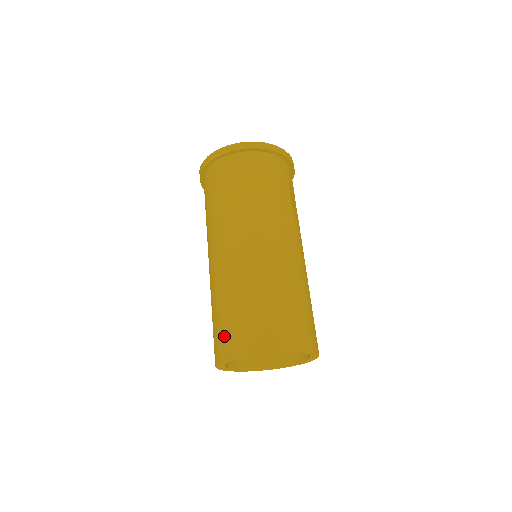
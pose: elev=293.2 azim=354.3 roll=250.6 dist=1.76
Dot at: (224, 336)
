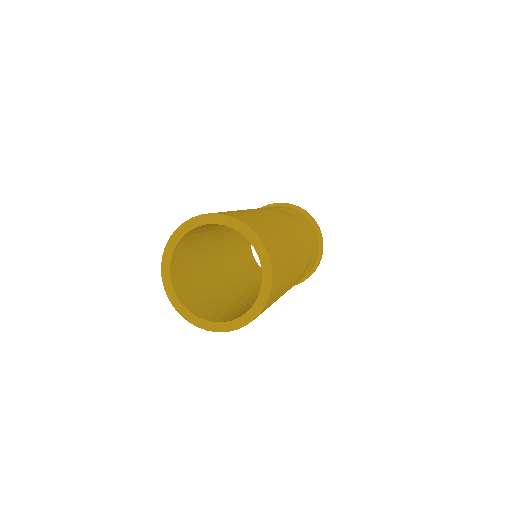
Dot at: occluded
